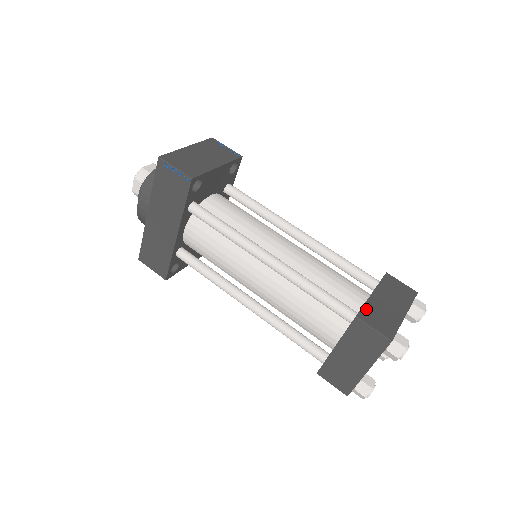
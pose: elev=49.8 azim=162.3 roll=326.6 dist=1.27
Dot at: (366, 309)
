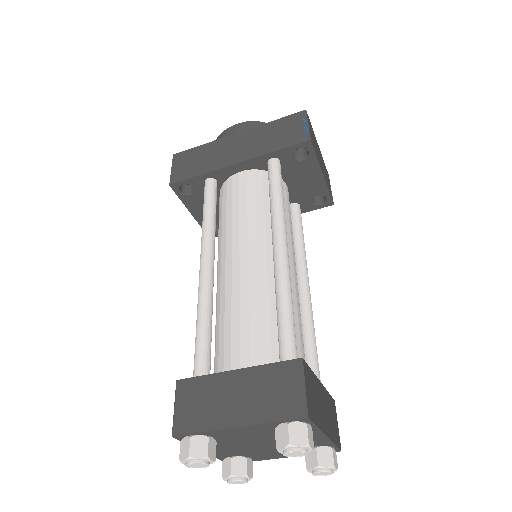
Dot at: (311, 373)
